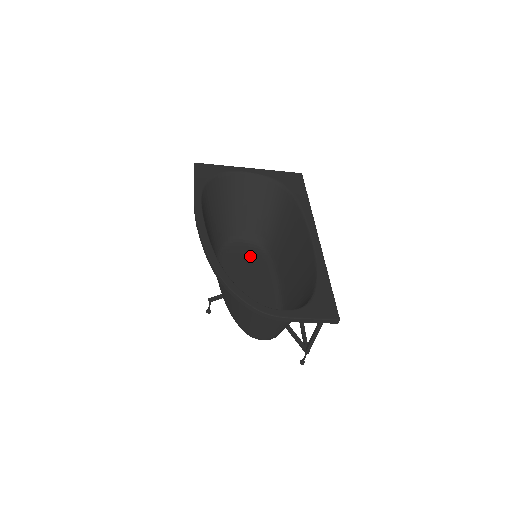
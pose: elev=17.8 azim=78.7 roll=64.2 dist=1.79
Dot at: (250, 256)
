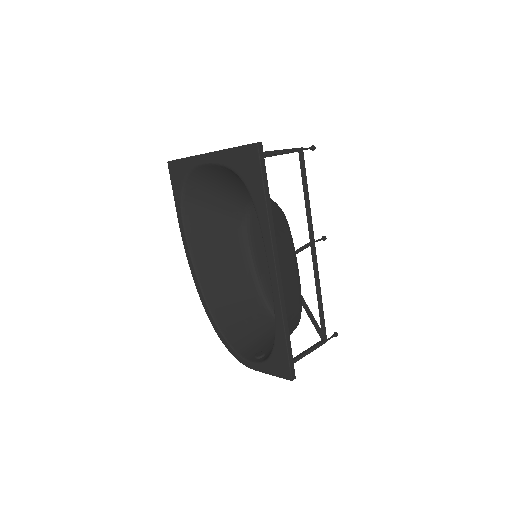
Dot at: occluded
